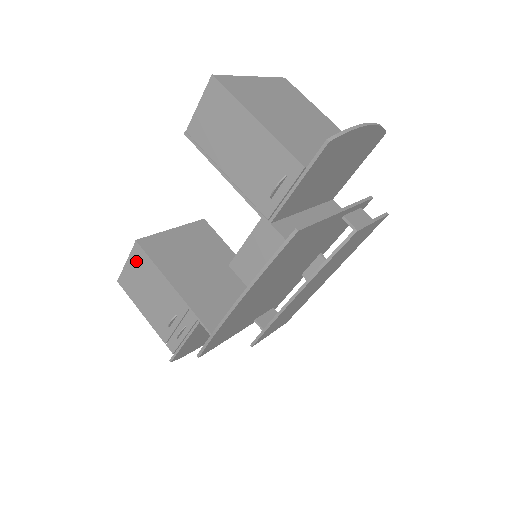
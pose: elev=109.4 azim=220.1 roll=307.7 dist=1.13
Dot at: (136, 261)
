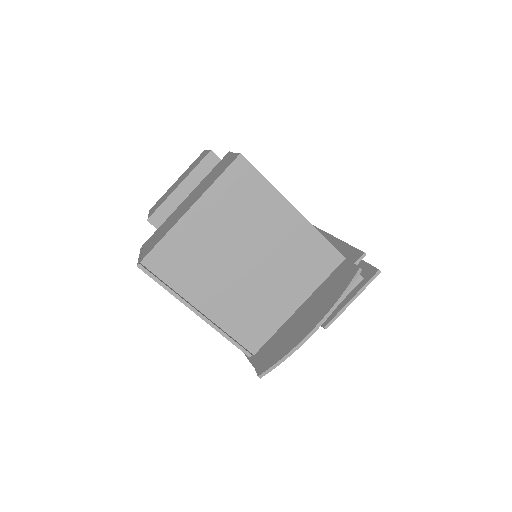
Dot at: occluded
